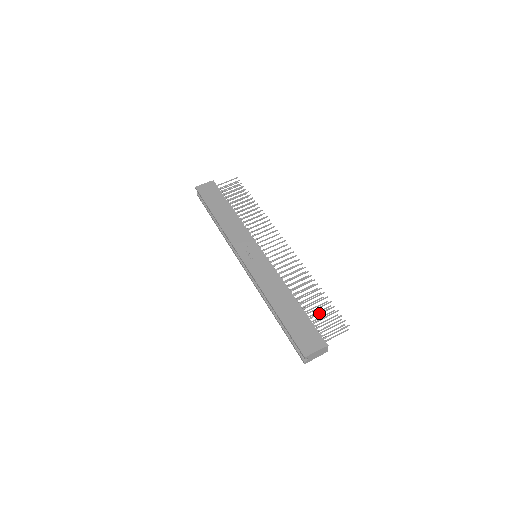
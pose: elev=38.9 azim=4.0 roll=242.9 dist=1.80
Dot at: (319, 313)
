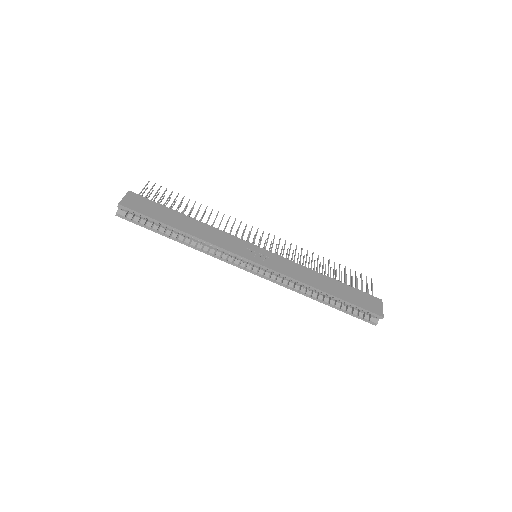
Dot at: (350, 279)
